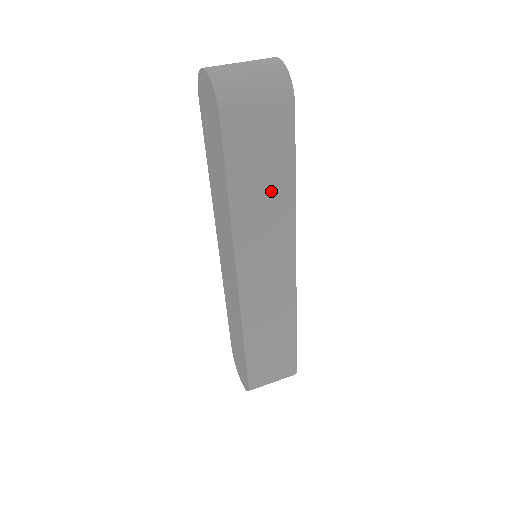
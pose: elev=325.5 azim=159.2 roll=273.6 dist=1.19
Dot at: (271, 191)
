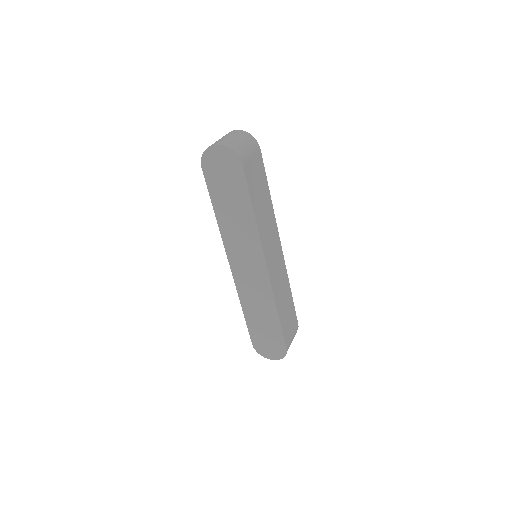
Dot at: (264, 202)
